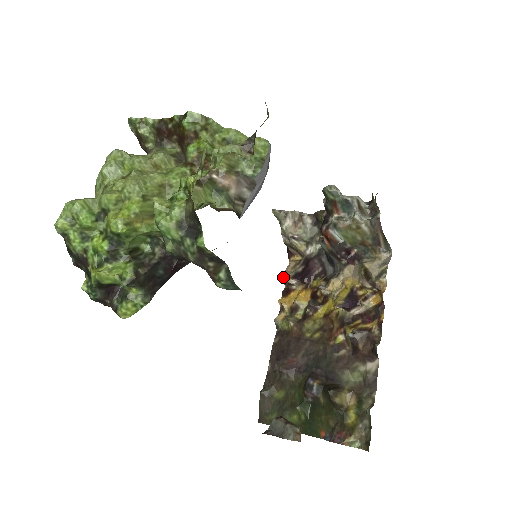
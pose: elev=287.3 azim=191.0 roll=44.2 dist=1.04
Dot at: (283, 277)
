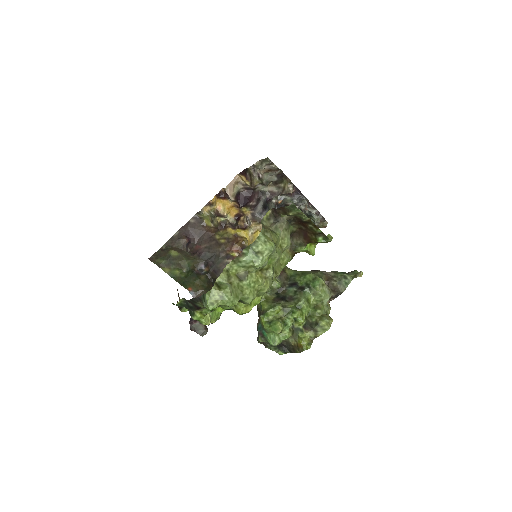
Dot at: (229, 191)
